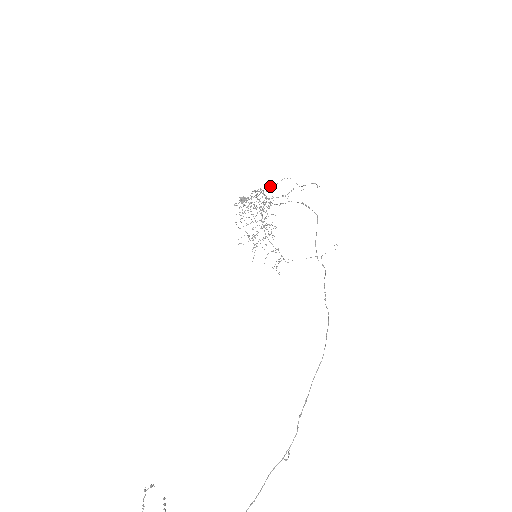
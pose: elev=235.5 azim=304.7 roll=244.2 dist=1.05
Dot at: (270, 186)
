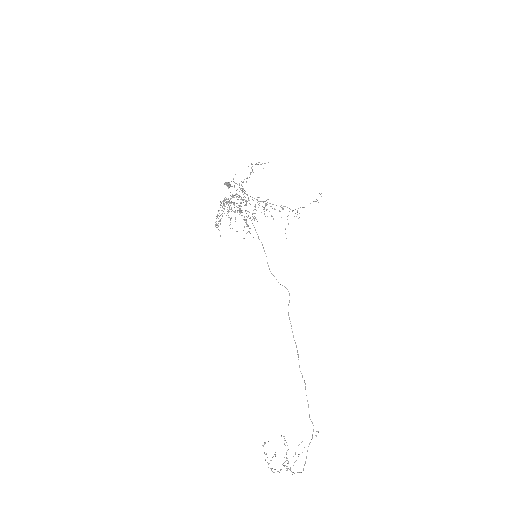
Dot at: occluded
